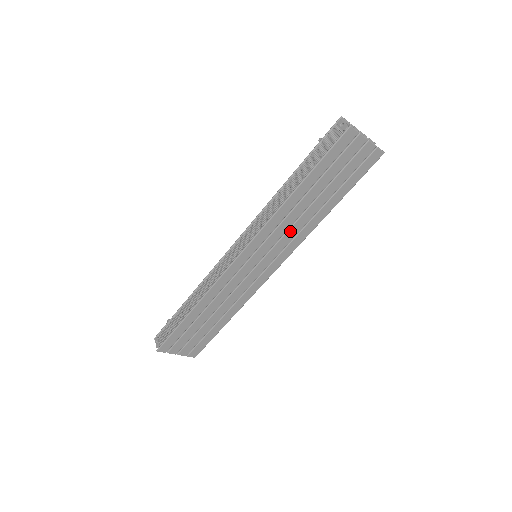
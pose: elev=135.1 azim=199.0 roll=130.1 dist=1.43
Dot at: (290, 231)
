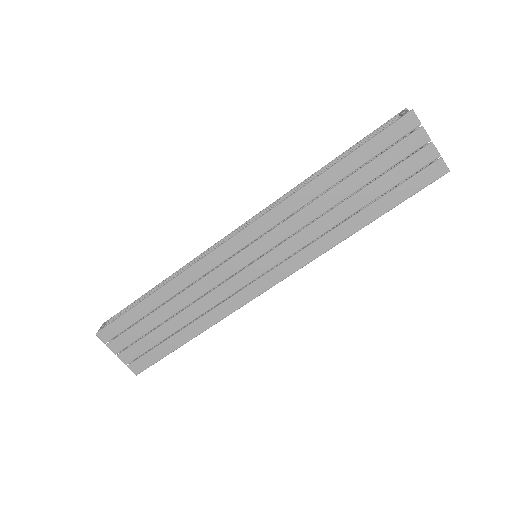
Dot at: (305, 232)
